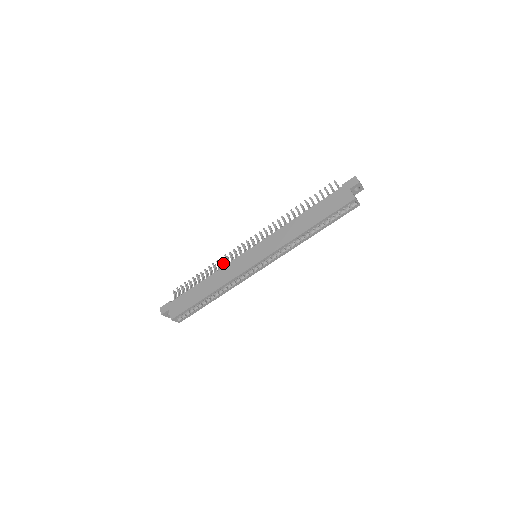
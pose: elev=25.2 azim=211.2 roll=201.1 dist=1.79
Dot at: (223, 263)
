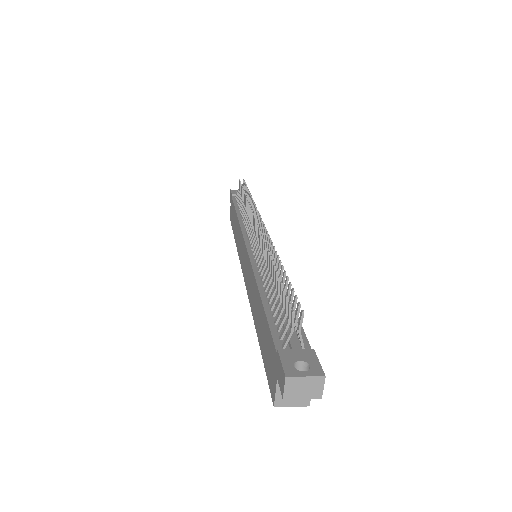
Dot at: occluded
